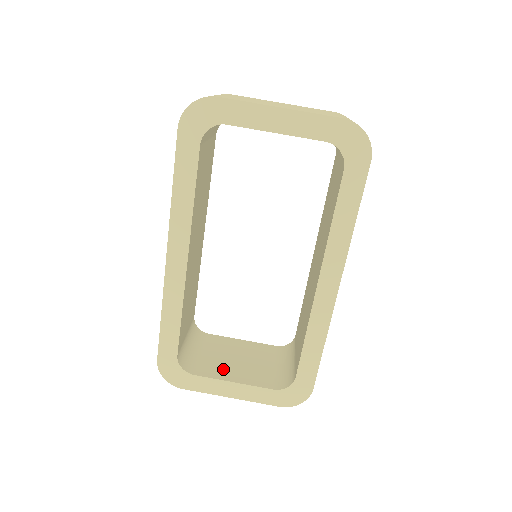
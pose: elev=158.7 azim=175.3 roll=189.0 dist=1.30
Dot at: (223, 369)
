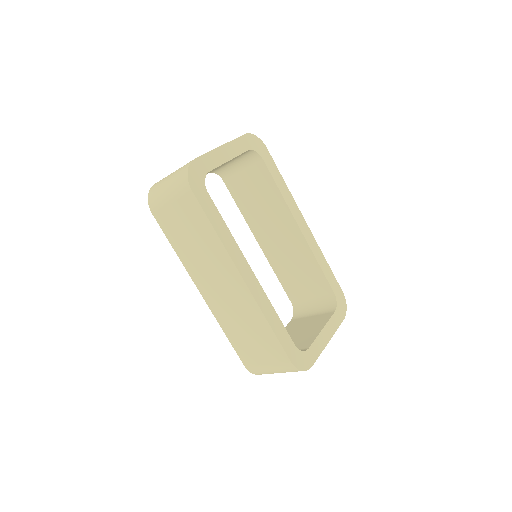
Dot at: (307, 337)
